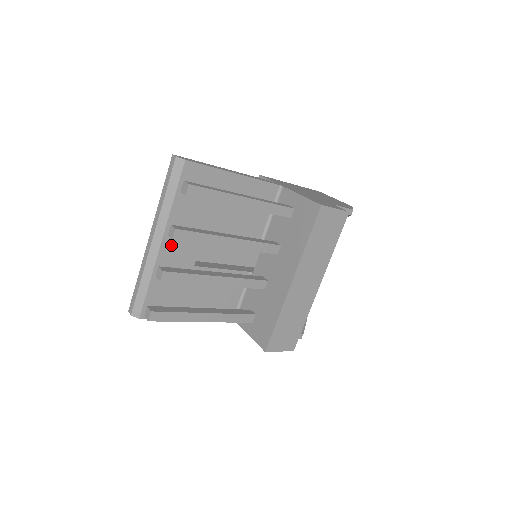
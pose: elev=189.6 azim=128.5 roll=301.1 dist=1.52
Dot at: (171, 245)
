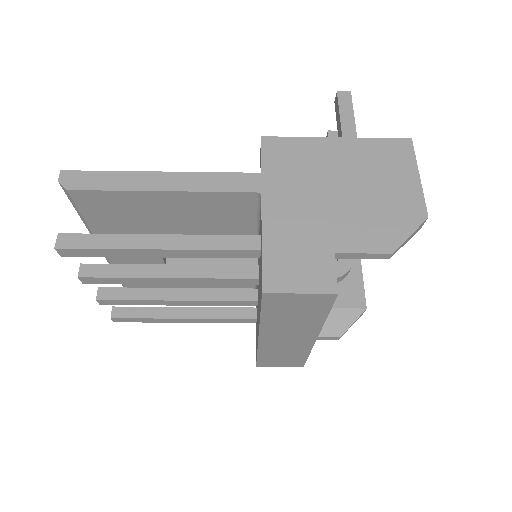
Dot at: occluded
